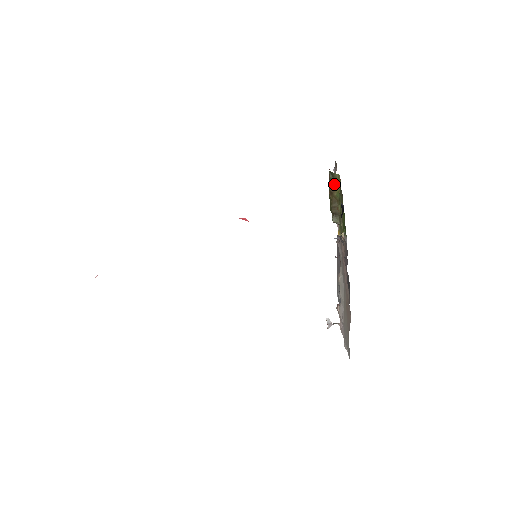
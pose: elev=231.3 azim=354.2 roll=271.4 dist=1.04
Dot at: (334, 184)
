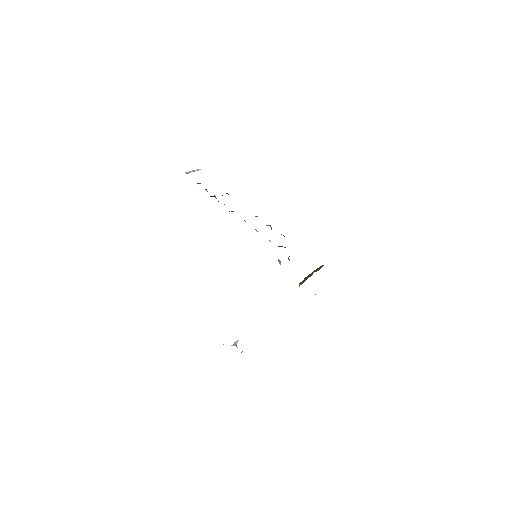
Dot at: (318, 269)
